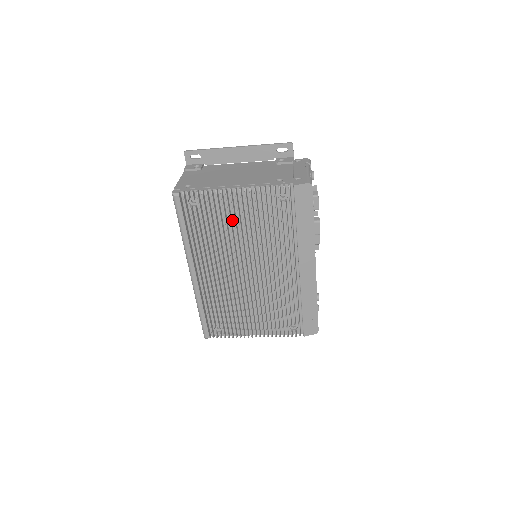
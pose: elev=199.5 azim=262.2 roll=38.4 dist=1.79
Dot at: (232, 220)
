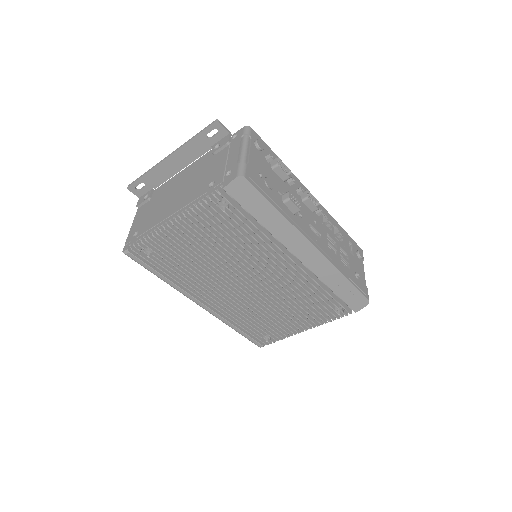
Dot at: occluded
